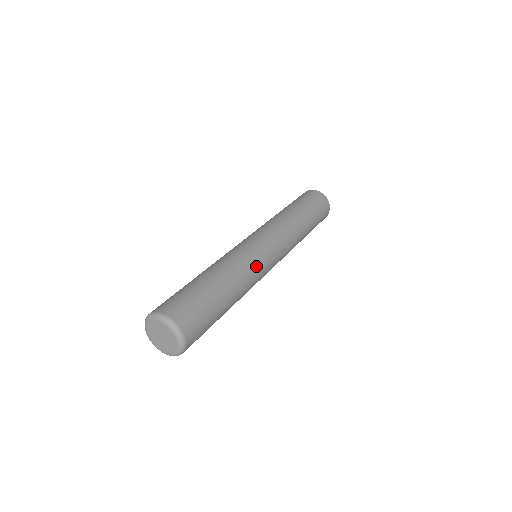
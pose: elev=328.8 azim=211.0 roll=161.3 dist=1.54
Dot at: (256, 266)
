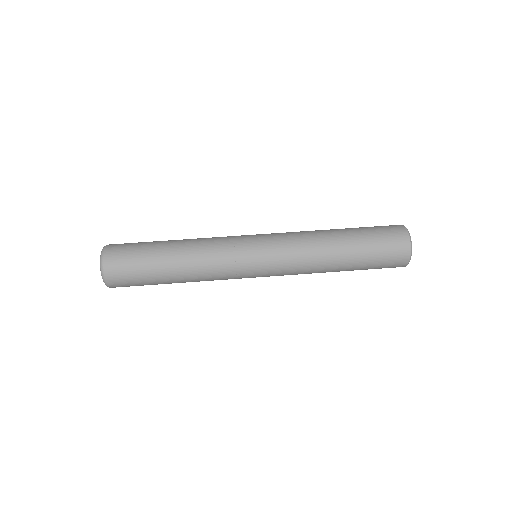
Dot at: (227, 279)
